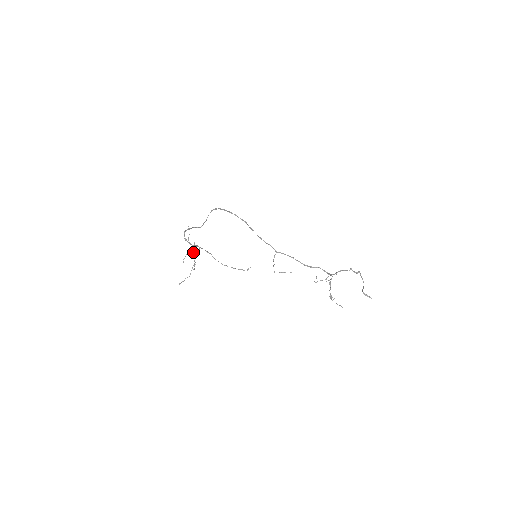
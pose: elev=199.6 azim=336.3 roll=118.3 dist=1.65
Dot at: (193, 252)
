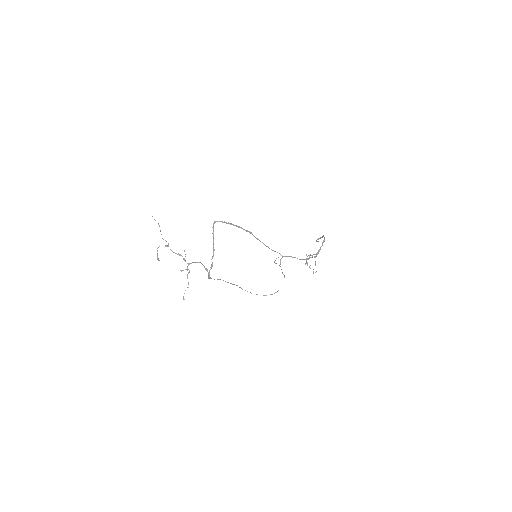
Dot at: (175, 253)
